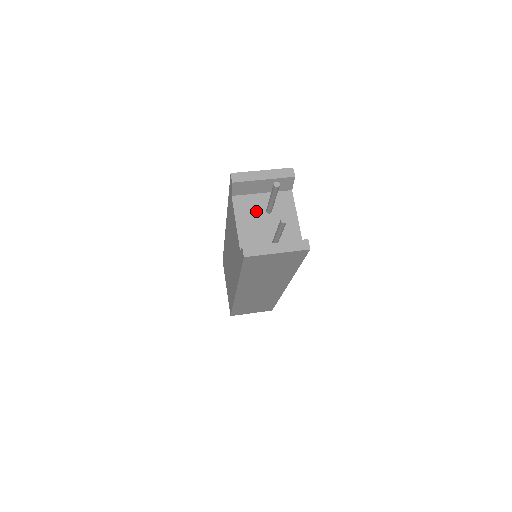
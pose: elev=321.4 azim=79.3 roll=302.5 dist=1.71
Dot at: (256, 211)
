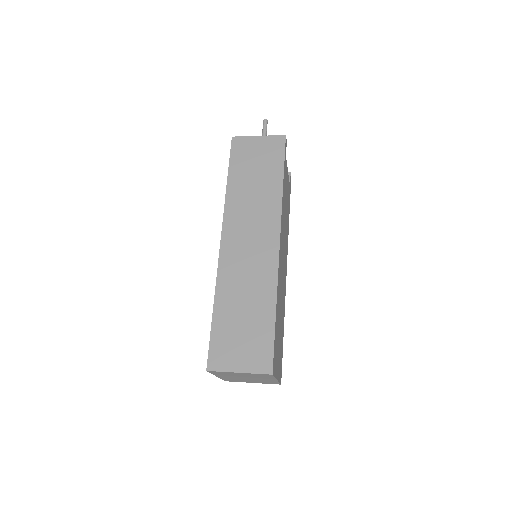
Dot at: occluded
